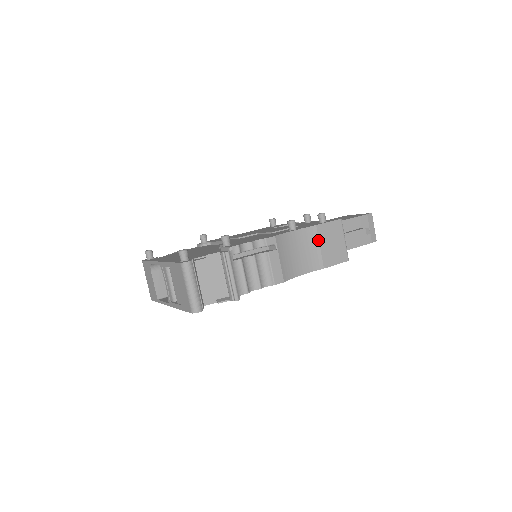
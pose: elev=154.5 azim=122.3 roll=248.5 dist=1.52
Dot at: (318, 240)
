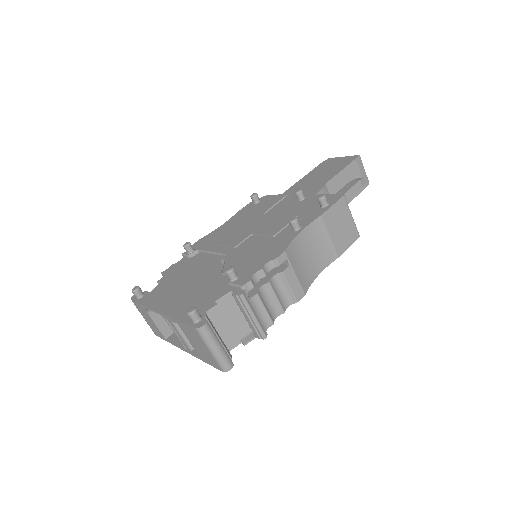
Dot at: (326, 230)
